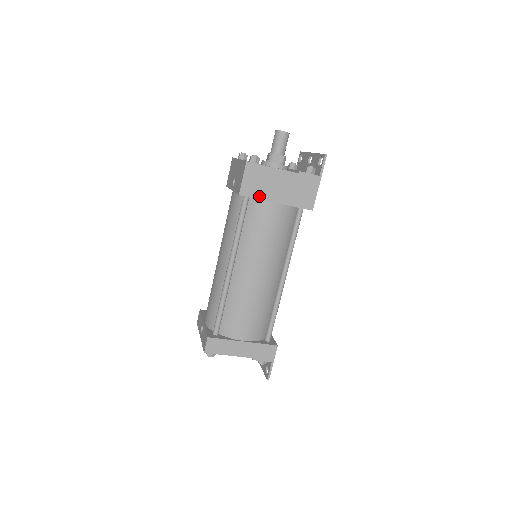
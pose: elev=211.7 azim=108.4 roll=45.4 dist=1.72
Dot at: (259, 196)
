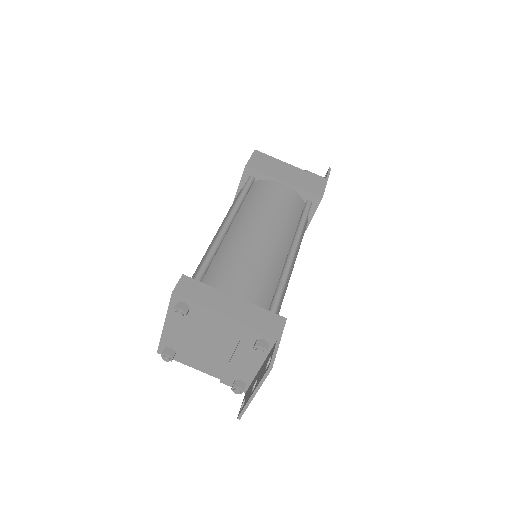
Dot at: (266, 173)
